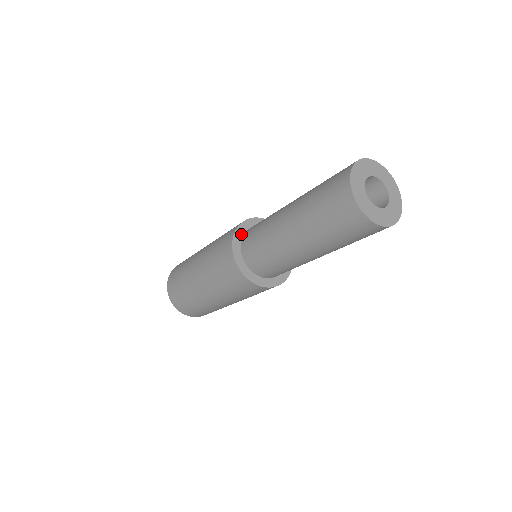
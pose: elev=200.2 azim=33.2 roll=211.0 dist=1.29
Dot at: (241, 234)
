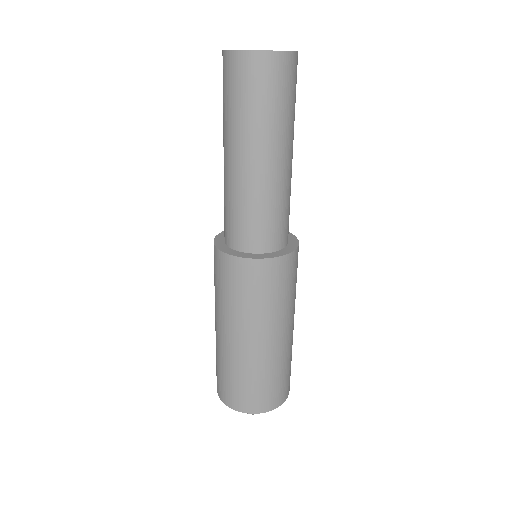
Dot at: (222, 239)
